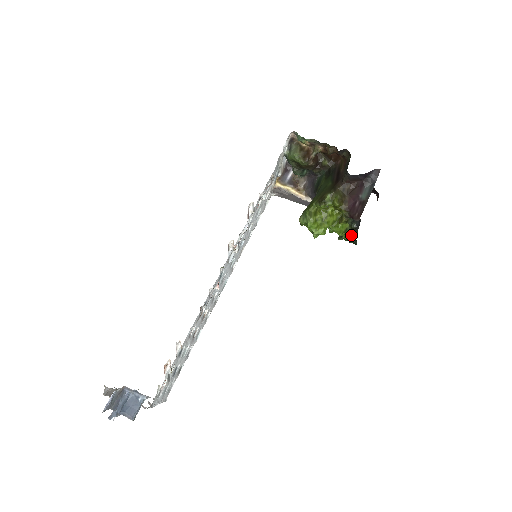
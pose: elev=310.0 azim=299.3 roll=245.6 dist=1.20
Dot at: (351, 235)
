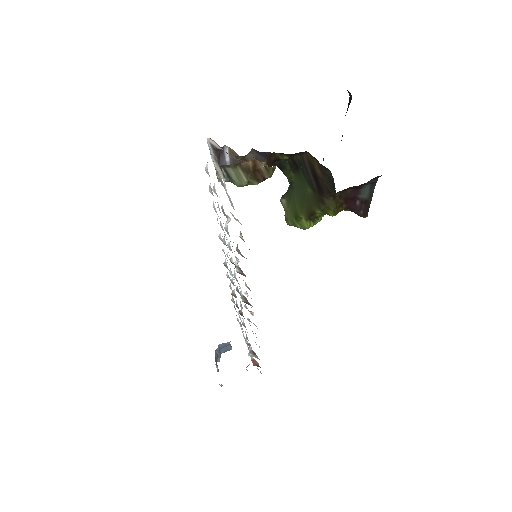
Dot at: occluded
